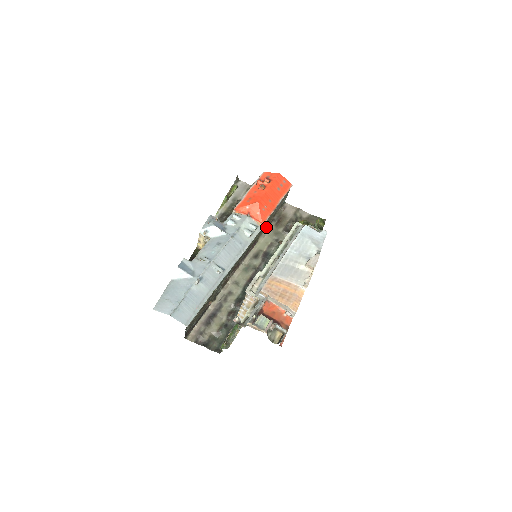
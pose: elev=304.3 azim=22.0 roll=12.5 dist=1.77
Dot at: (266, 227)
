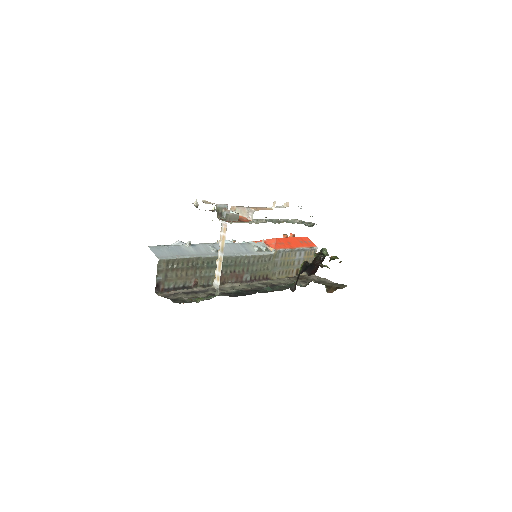
Dot at: (285, 277)
